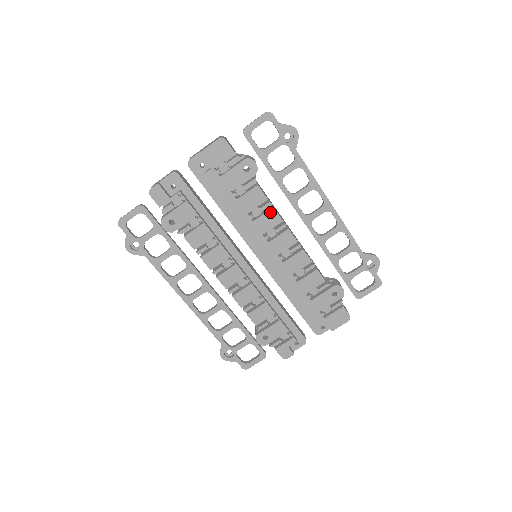
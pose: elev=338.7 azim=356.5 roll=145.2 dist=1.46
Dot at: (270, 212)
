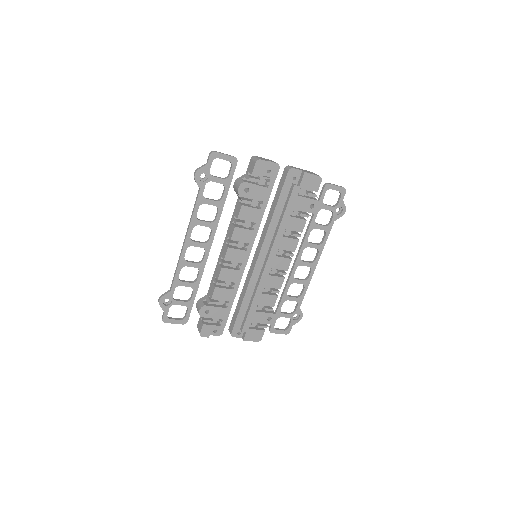
Dot at: (295, 241)
